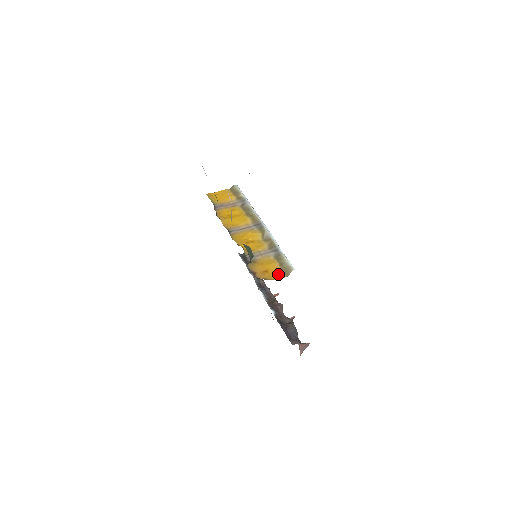
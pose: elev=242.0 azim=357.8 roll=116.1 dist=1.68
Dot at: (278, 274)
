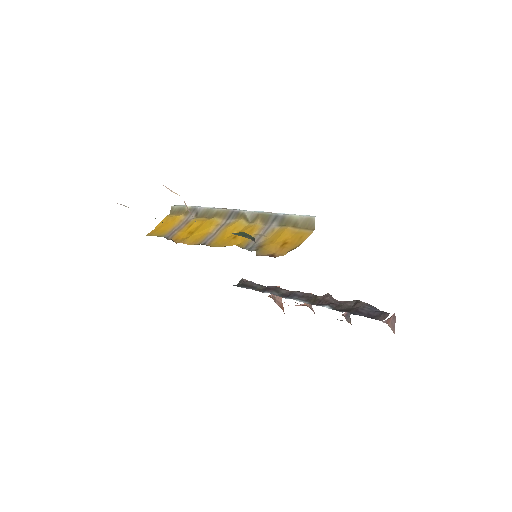
Dot at: (301, 235)
